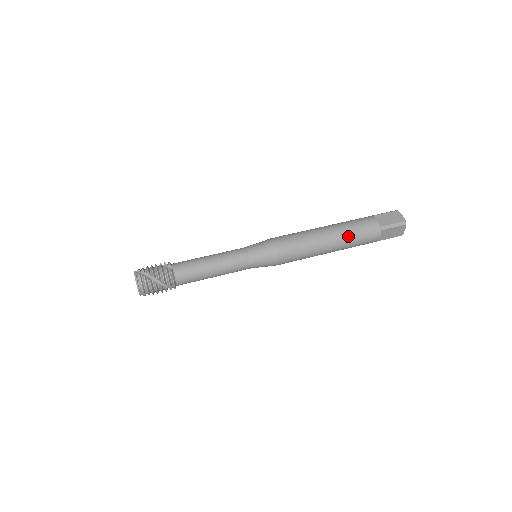
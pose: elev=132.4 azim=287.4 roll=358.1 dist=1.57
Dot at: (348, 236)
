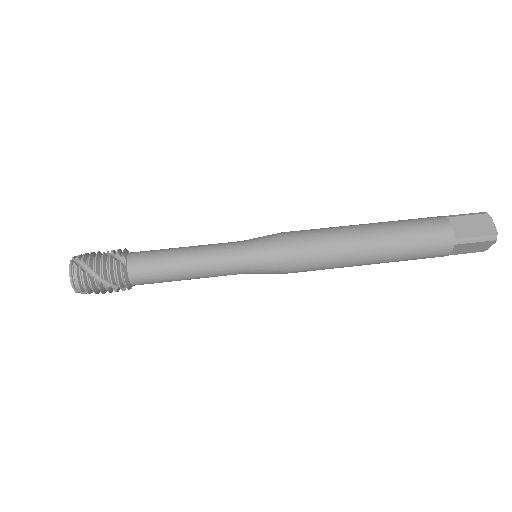
Dot at: (401, 247)
